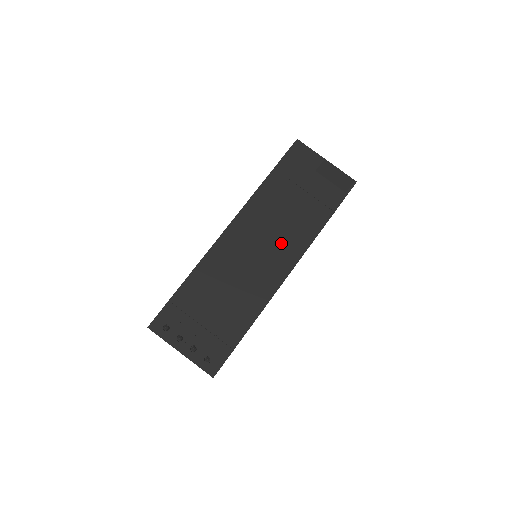
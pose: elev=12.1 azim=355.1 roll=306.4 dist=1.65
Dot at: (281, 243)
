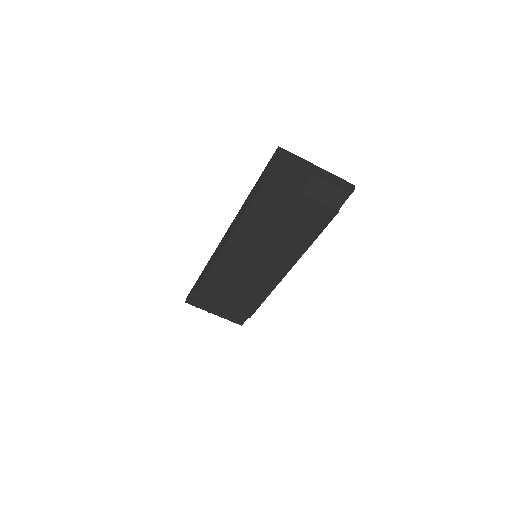
Dot at: (275, 256)
